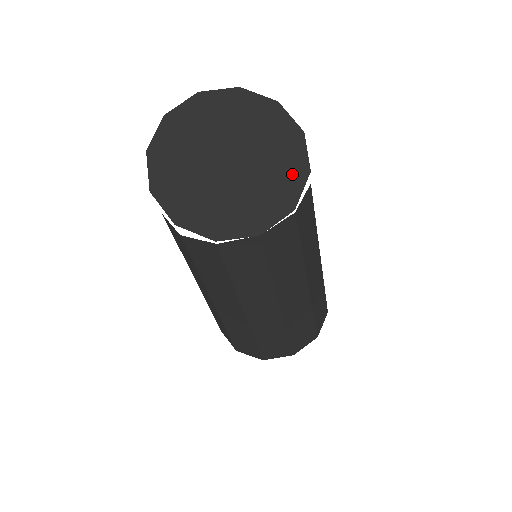
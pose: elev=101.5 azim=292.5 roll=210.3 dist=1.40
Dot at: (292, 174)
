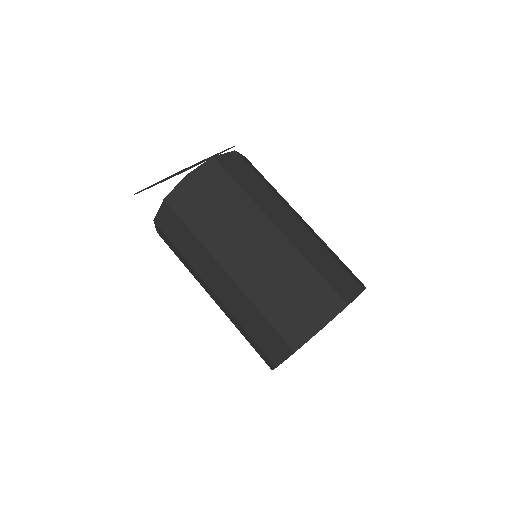
Dot at: occluded
